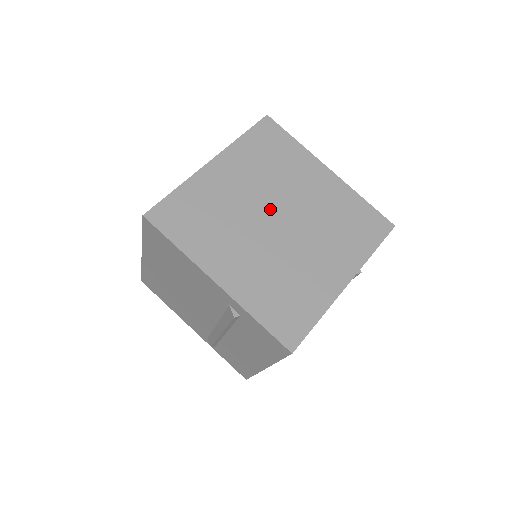
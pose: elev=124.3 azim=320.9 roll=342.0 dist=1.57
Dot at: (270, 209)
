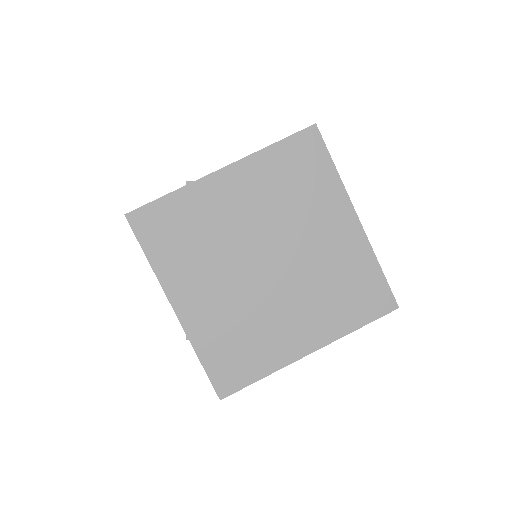
Dot at: (265, 247)
